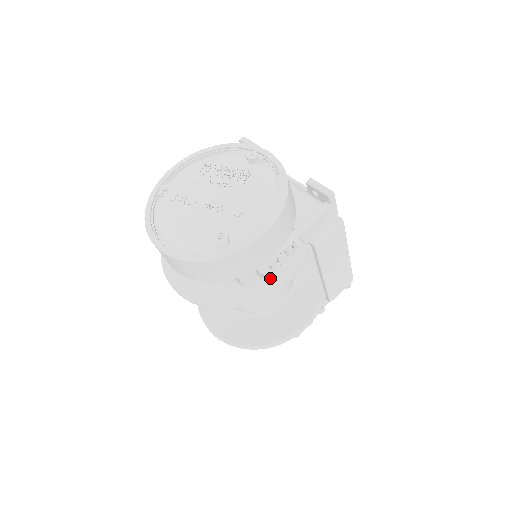
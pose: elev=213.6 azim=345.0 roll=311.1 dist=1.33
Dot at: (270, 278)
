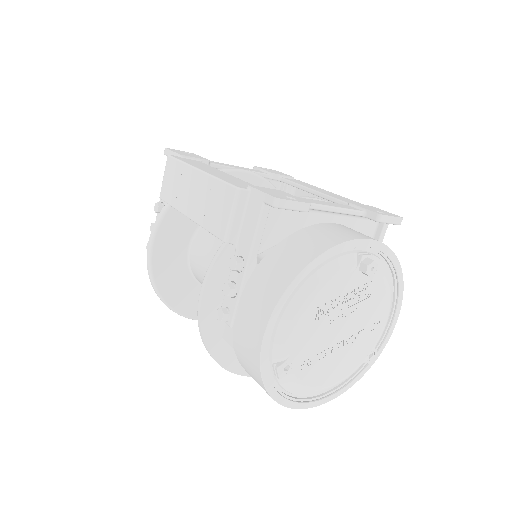
Dot at: occluded
